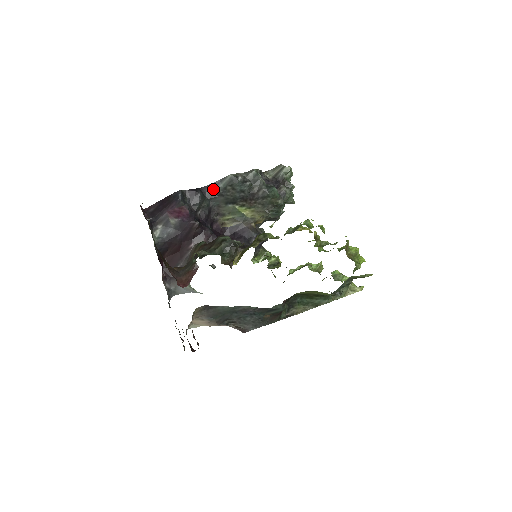
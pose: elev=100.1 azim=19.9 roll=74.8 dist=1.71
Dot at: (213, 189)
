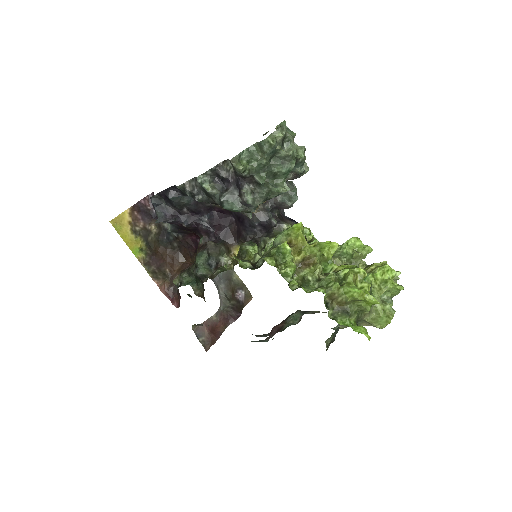
Dot at: (180, 190)
